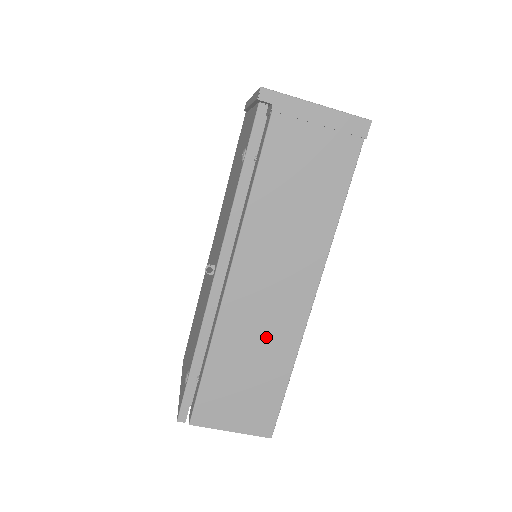
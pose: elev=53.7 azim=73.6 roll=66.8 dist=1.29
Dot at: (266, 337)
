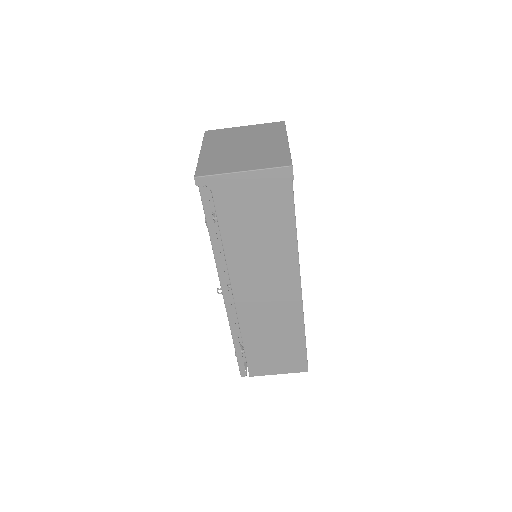
Dot at: (277, 321)
